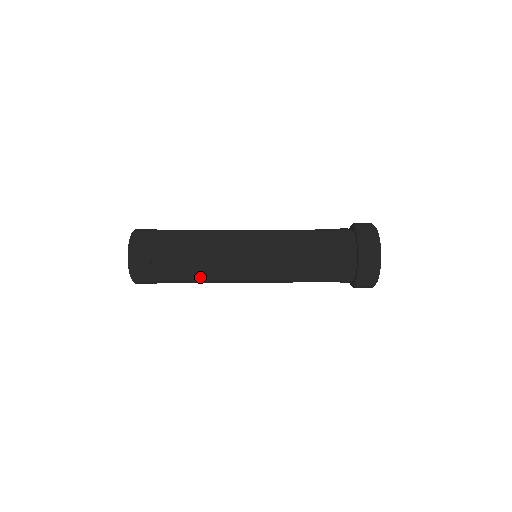
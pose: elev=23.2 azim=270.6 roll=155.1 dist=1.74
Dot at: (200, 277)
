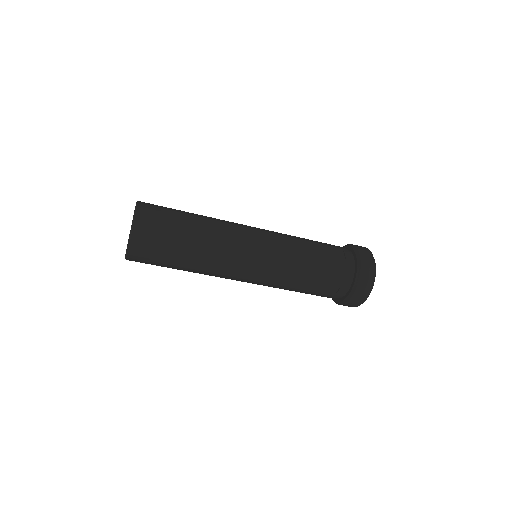
Dot at: (208, 245)
